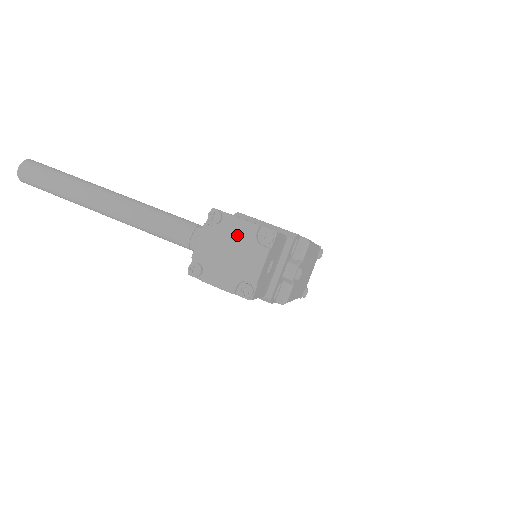
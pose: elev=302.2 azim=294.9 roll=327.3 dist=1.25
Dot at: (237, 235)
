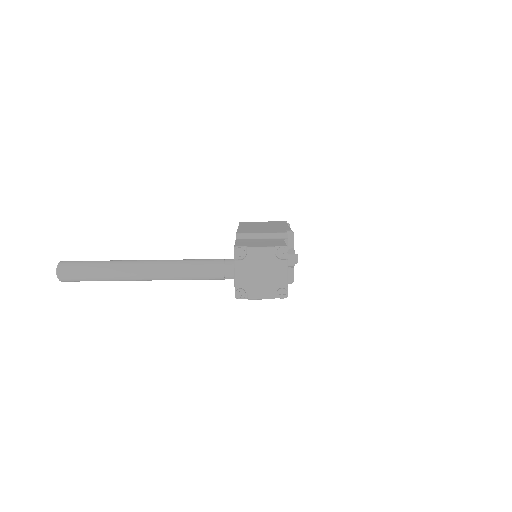
Dot at: (262, 260)
